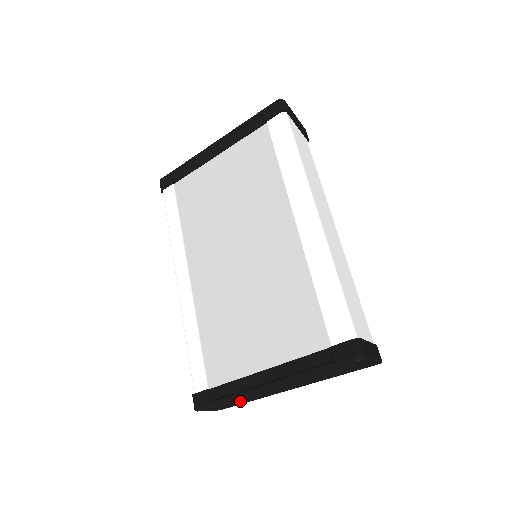
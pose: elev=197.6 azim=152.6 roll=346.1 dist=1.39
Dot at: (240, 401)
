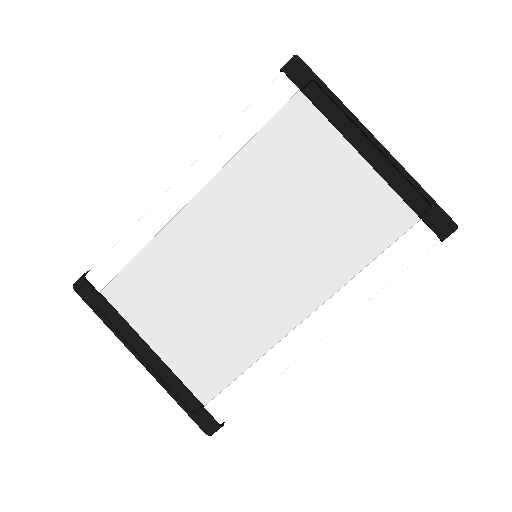
Dot at: occluded
